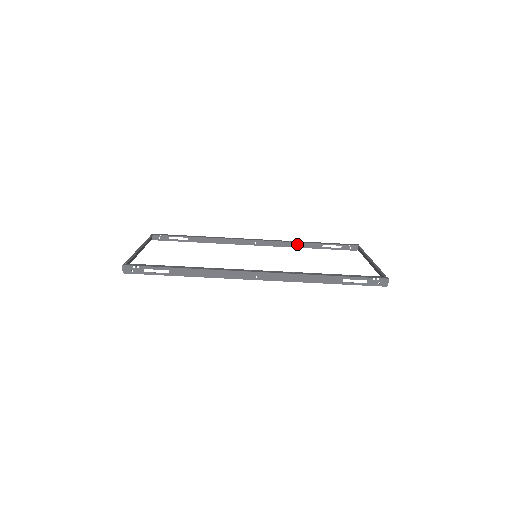
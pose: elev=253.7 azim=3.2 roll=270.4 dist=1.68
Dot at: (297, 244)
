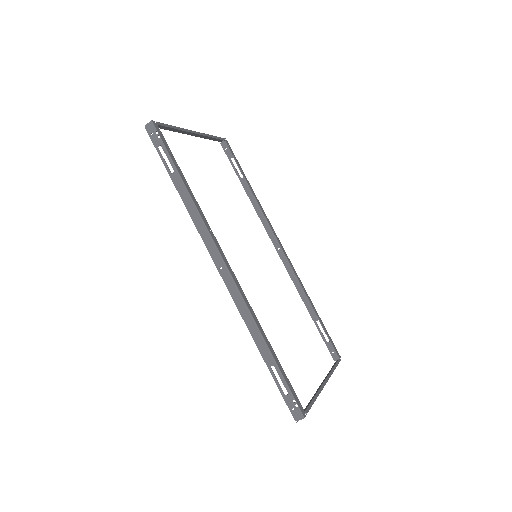
Dot at: (303, 293)
